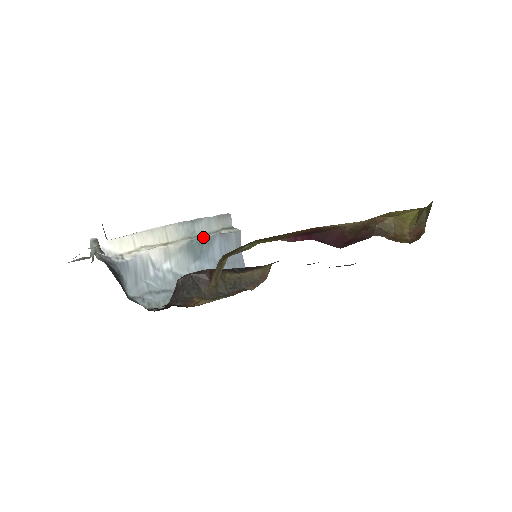
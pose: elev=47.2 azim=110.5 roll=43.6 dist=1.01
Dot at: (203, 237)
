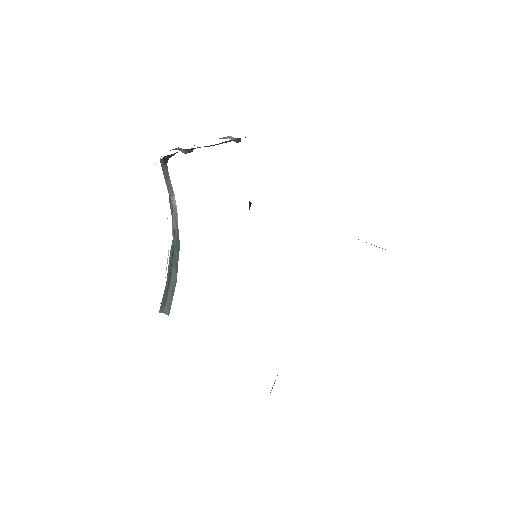
Dot at: (178, 258)
